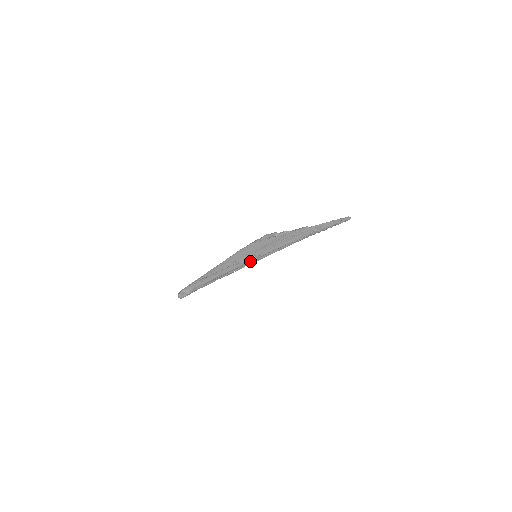
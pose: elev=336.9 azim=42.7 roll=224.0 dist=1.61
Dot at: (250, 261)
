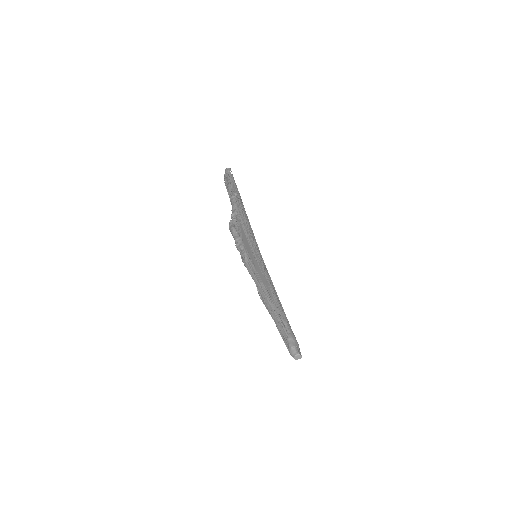
Dot at: (264, 264)
